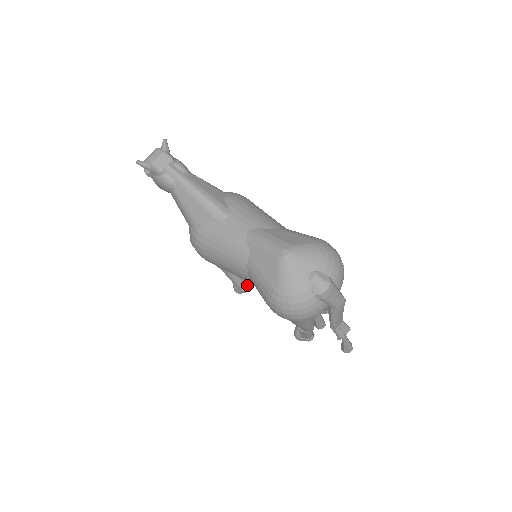
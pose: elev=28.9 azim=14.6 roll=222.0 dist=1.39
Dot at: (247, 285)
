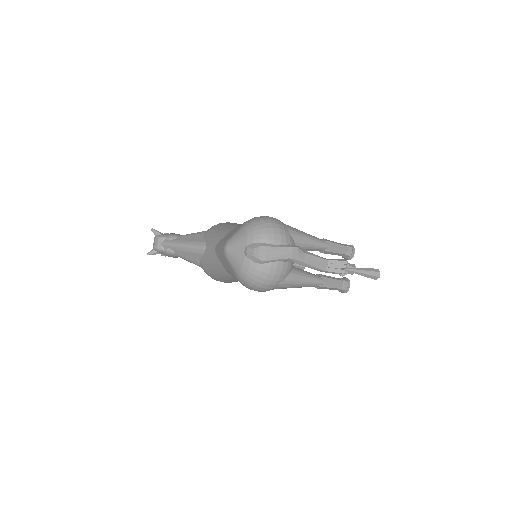
Dot at: occluded
